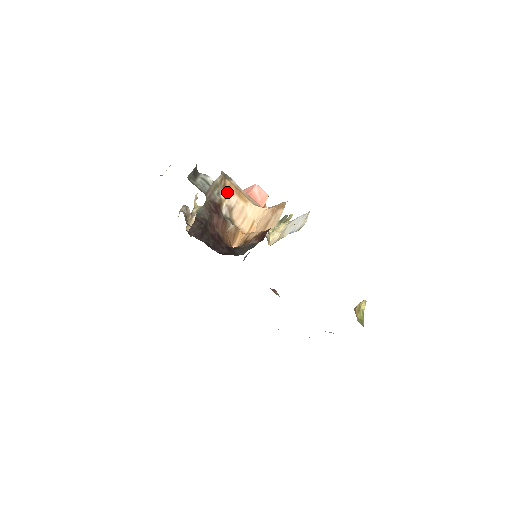
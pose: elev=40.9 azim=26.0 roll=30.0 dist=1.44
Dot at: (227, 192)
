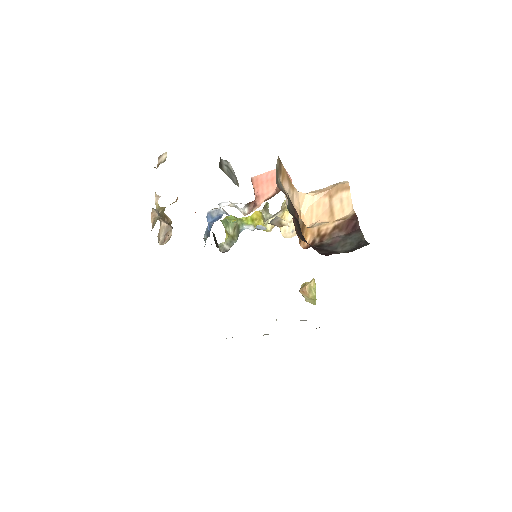
Dot at: (282, 179)
